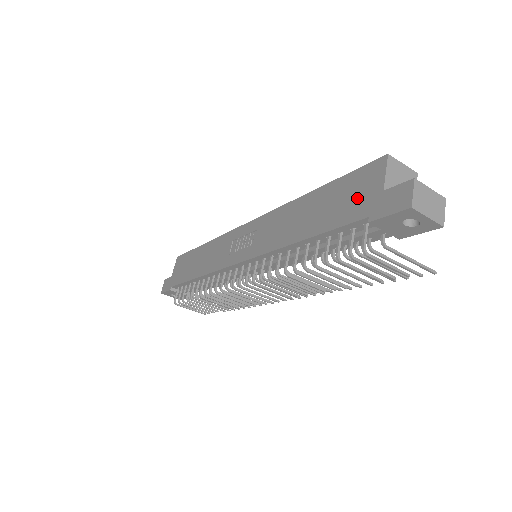
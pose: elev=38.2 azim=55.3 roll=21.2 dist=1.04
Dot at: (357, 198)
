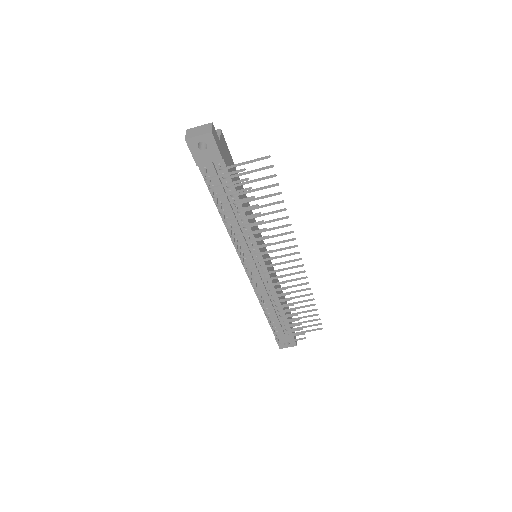
Dot at: occluded
